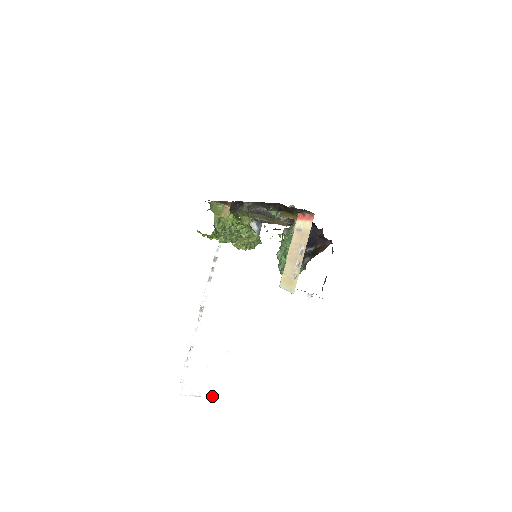
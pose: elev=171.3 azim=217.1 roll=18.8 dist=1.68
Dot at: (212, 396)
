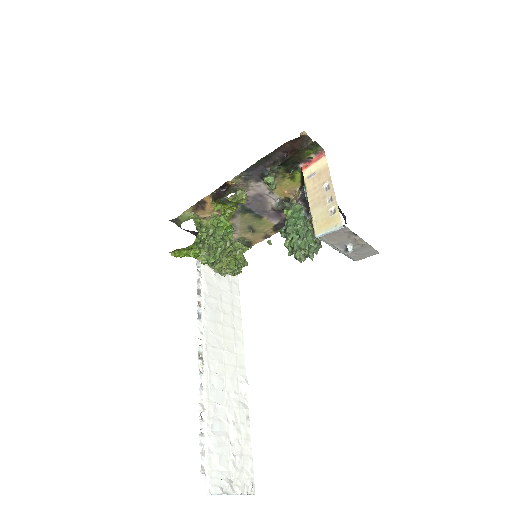
Dot at: (249, 492)
